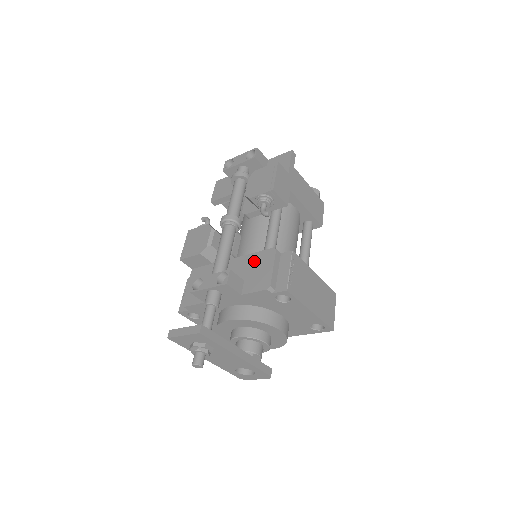
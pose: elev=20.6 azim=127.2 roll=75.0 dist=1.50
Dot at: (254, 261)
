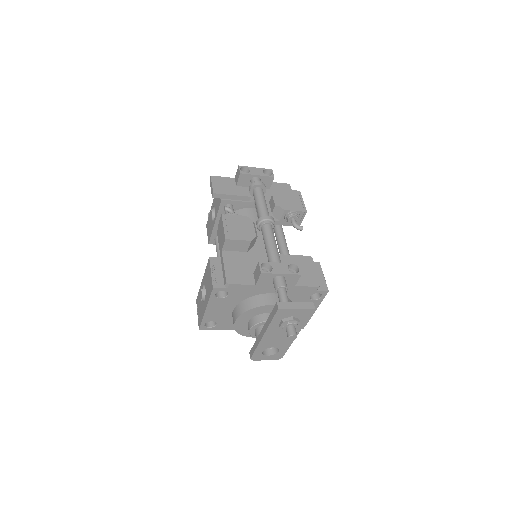
Dot at: (295, 262)
